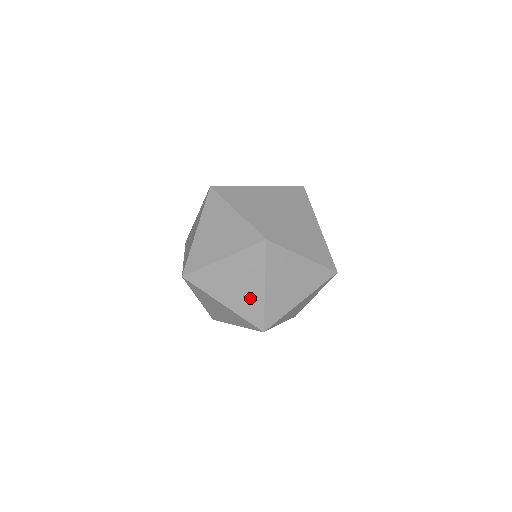
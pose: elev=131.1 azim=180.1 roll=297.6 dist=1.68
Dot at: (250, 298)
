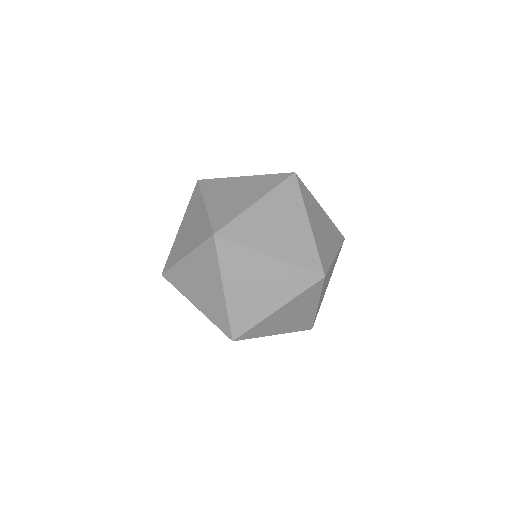
Dot at: (298, 239)
